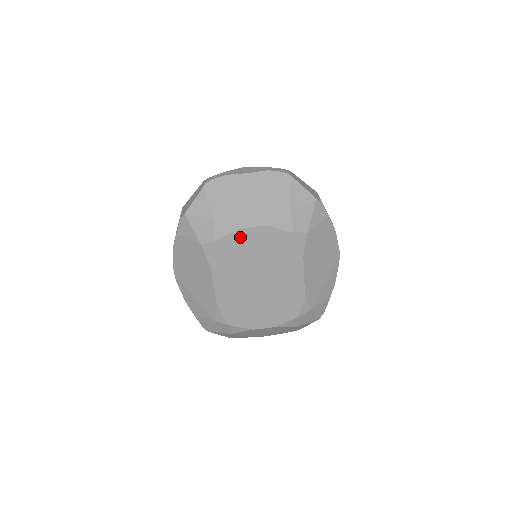
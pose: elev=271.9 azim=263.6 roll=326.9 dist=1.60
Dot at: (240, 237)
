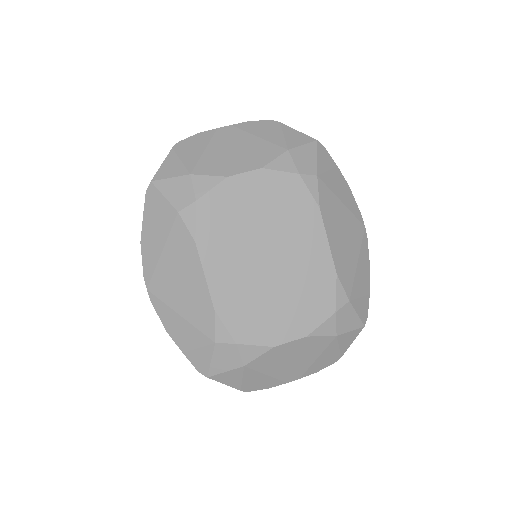
Dot at: (230, 190)
